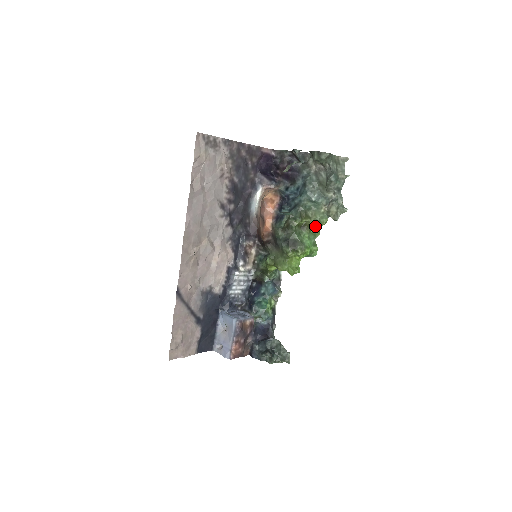
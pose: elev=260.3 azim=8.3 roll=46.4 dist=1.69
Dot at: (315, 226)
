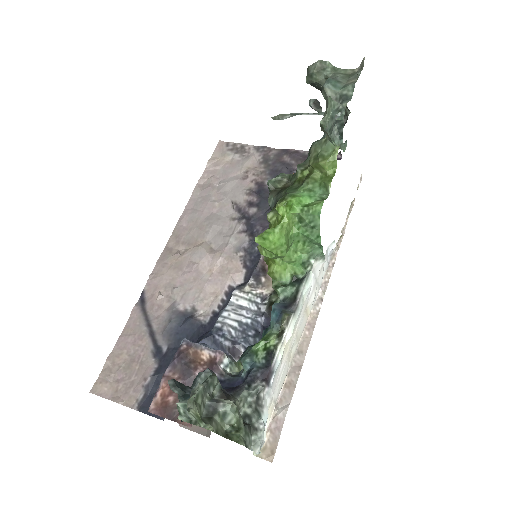
Dot at: (324, 172)
